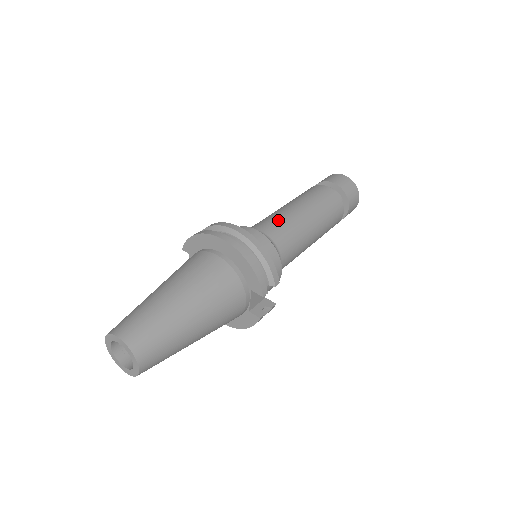
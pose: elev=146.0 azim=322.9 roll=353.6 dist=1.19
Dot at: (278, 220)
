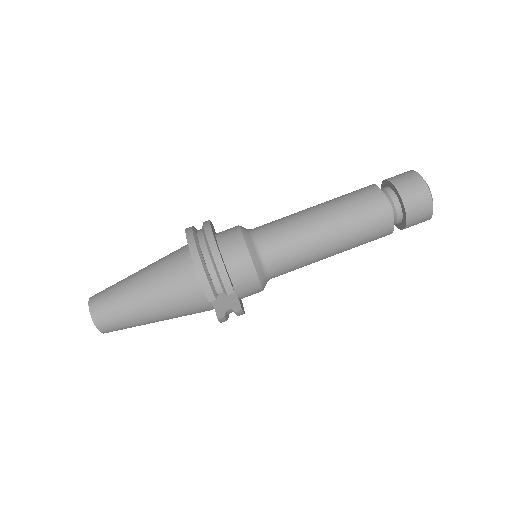
Dot at: (282, 224)
